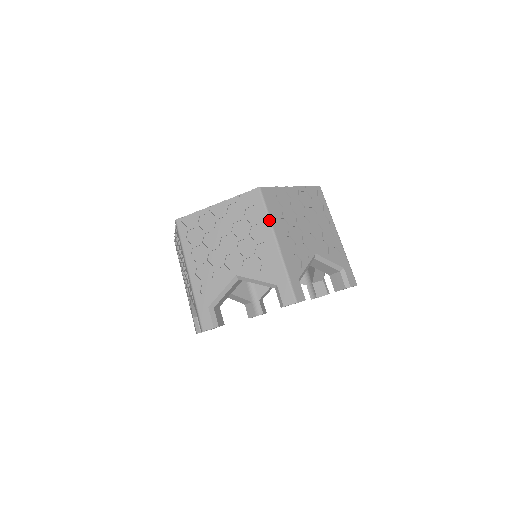
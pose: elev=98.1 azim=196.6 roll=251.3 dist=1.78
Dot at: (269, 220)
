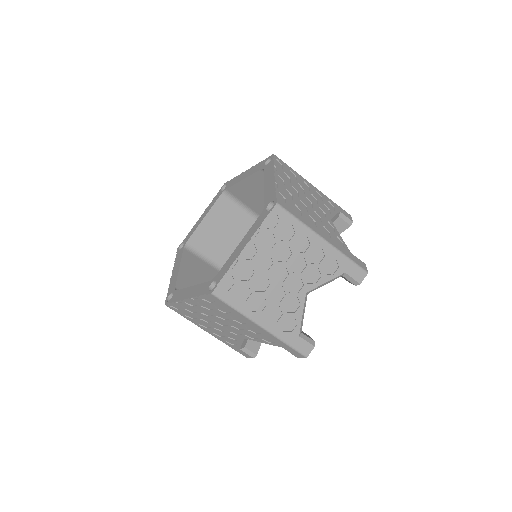
Dot at: (305, 226)
